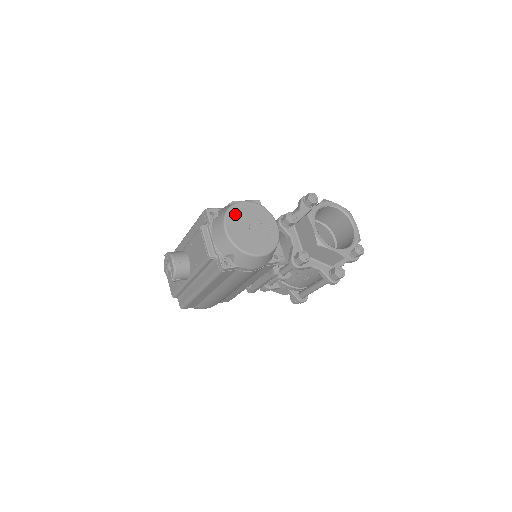
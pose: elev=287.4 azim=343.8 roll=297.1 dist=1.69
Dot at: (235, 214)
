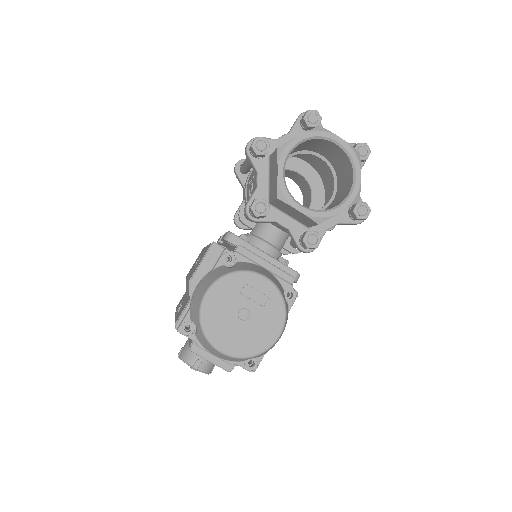
Dot at: (213, 322)
